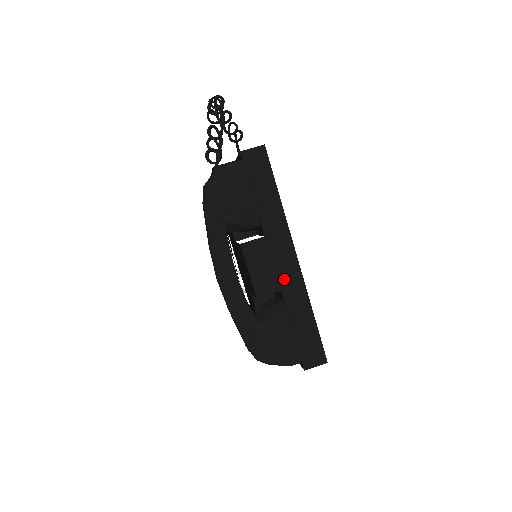
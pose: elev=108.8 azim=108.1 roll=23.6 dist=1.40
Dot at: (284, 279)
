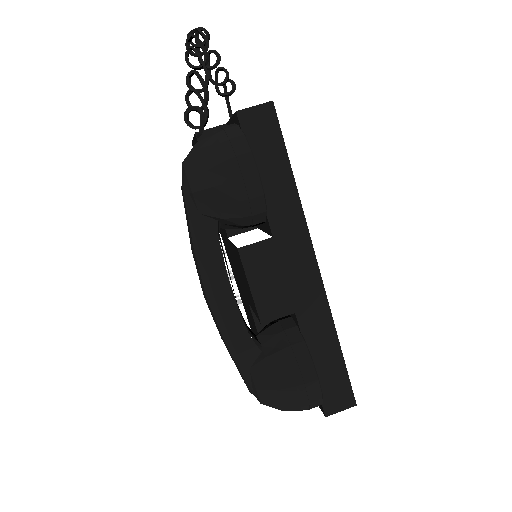
Dot at: (299, 296)
